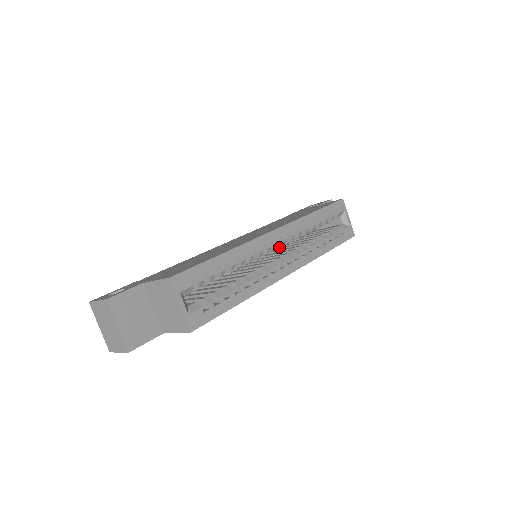
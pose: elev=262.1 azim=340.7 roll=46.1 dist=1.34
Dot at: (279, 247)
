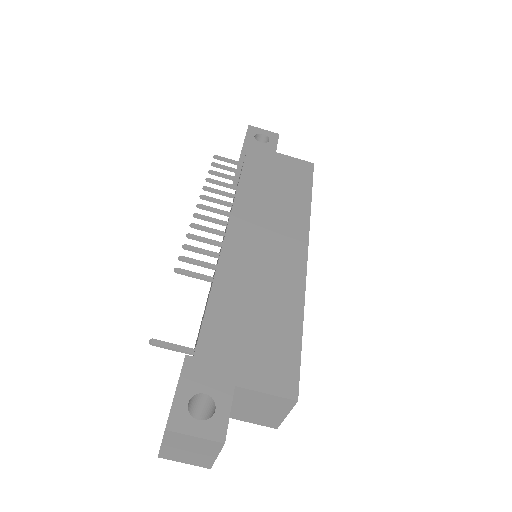
Dot at: occluded
